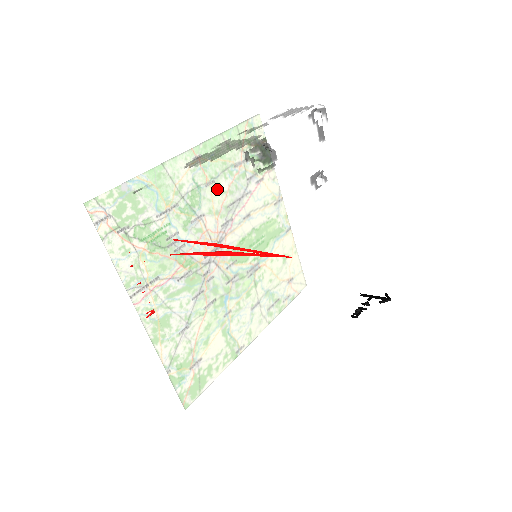
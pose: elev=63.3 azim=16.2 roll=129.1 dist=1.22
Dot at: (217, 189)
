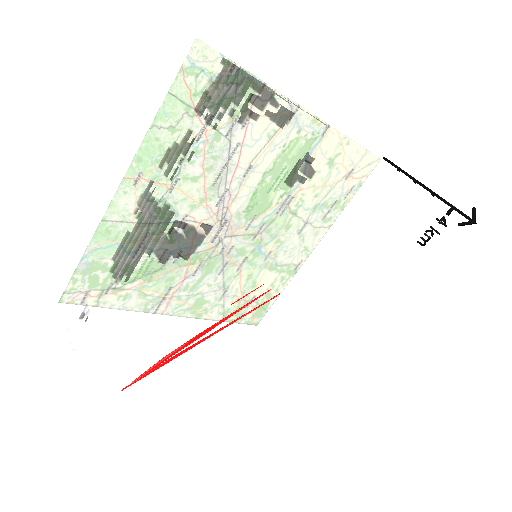
Dot at: (145, 310)
